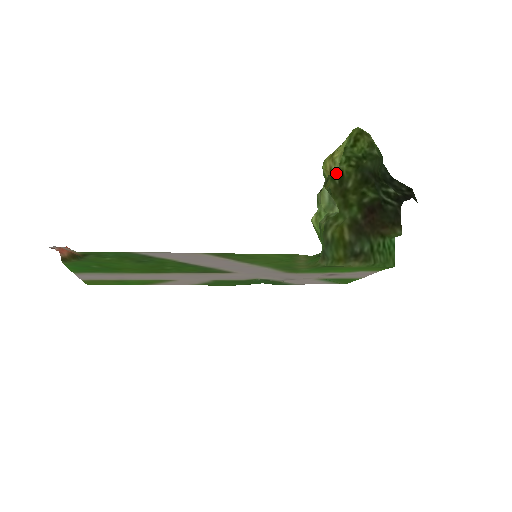
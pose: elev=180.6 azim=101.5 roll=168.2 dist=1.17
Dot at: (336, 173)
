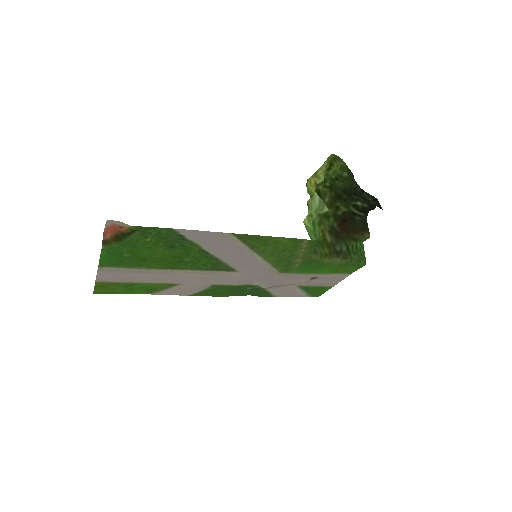
Dot at: occluded
